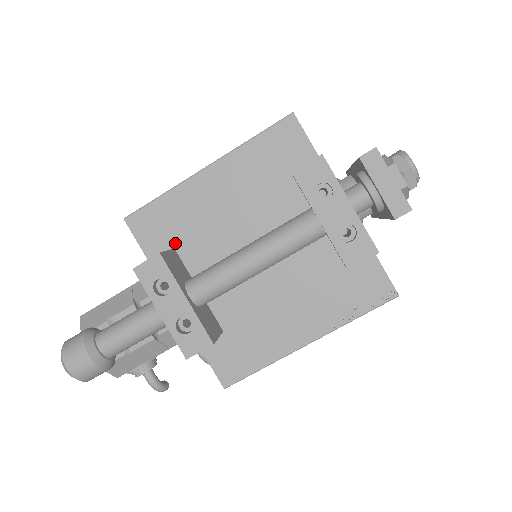
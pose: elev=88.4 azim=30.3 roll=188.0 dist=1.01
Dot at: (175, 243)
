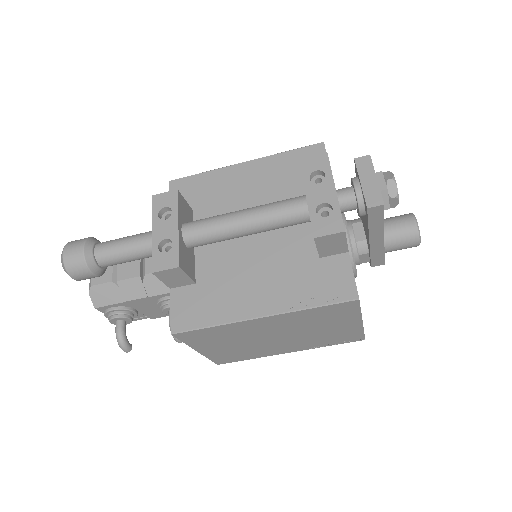
Dot at: (195, 206)
